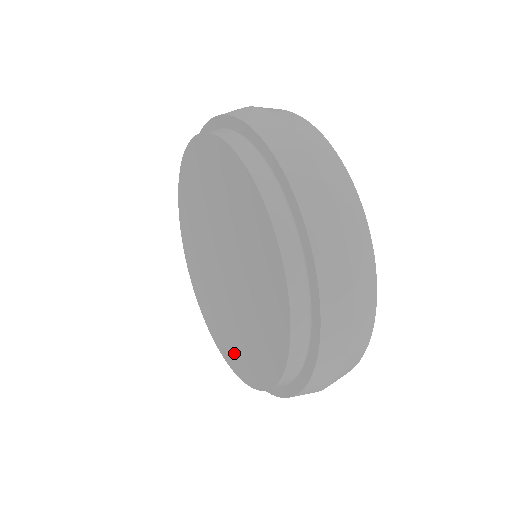
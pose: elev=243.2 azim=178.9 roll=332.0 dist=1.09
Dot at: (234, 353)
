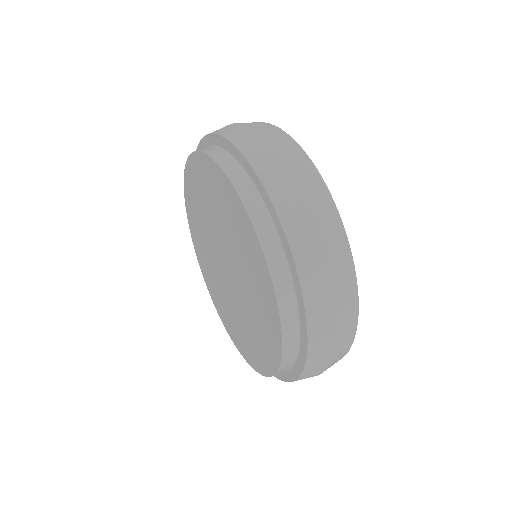
Dot at: (254, 352)
